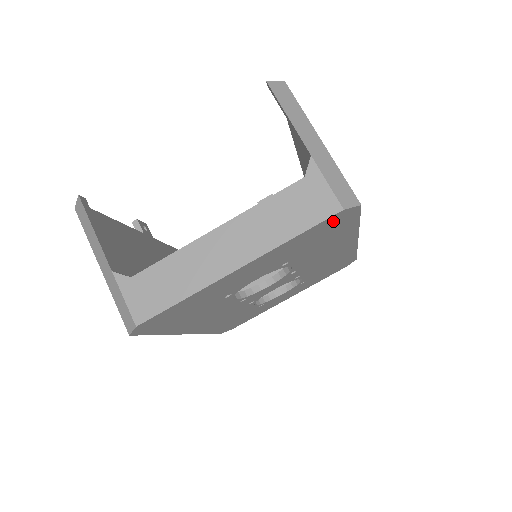
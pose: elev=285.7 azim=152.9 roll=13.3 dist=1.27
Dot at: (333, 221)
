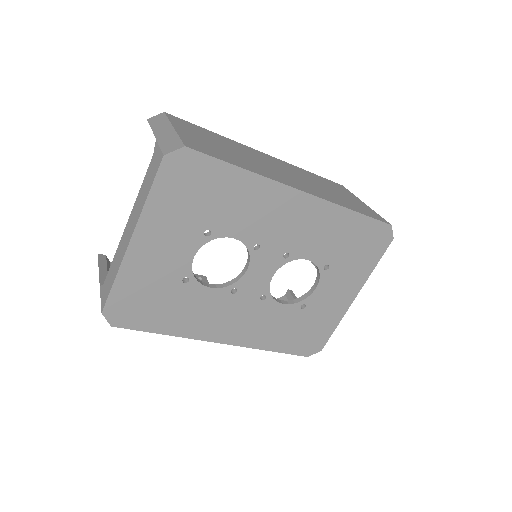
Dot at: (177, 171)
